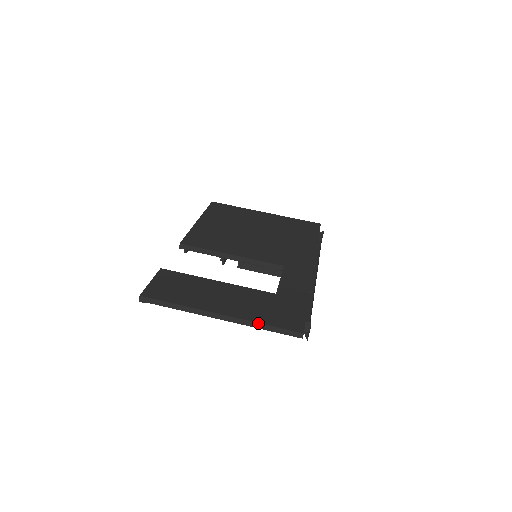
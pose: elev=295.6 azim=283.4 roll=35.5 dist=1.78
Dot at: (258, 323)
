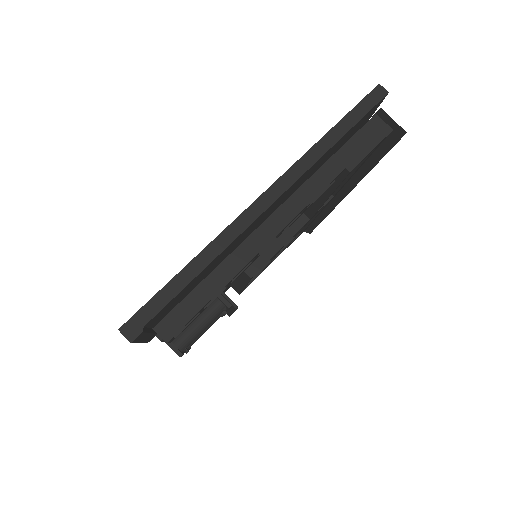
Dot at: (317, 143)
